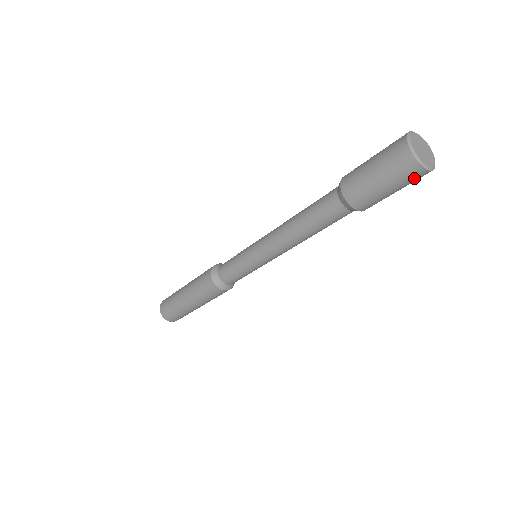
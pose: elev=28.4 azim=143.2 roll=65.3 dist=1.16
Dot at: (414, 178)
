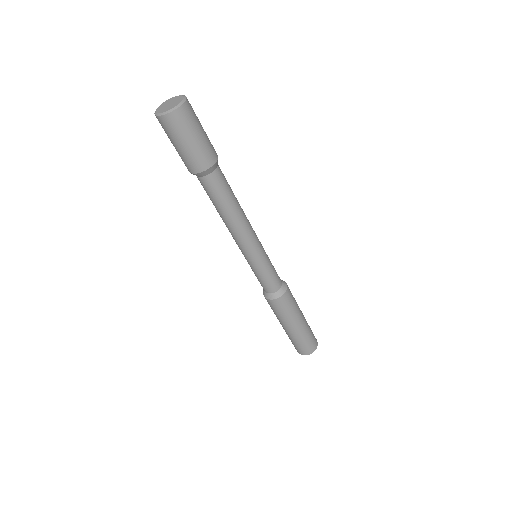
Dot at: (190, 114)
